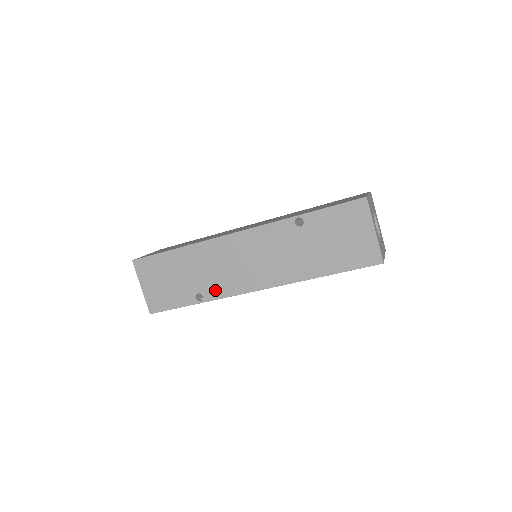
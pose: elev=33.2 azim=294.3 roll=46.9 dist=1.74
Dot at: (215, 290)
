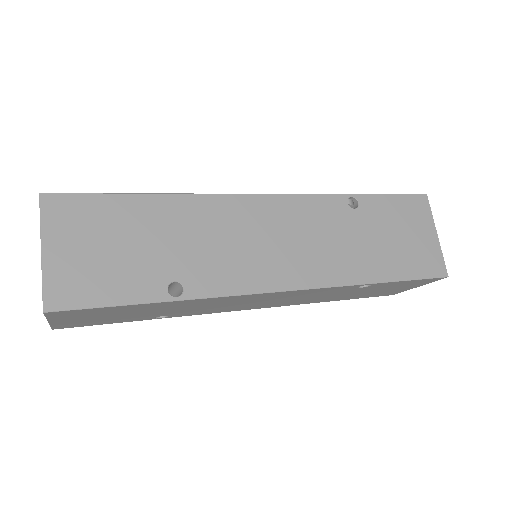
Dot at: (193, 313)
